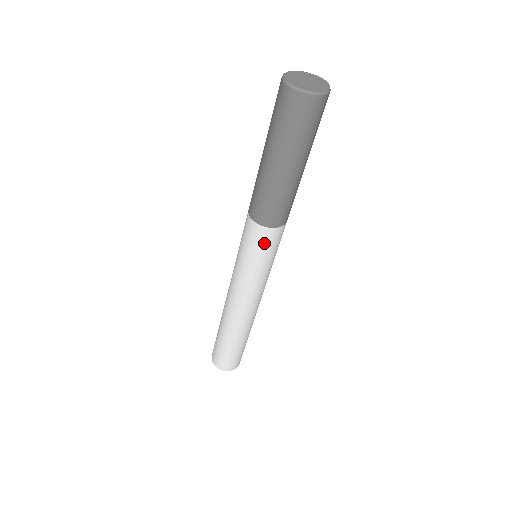
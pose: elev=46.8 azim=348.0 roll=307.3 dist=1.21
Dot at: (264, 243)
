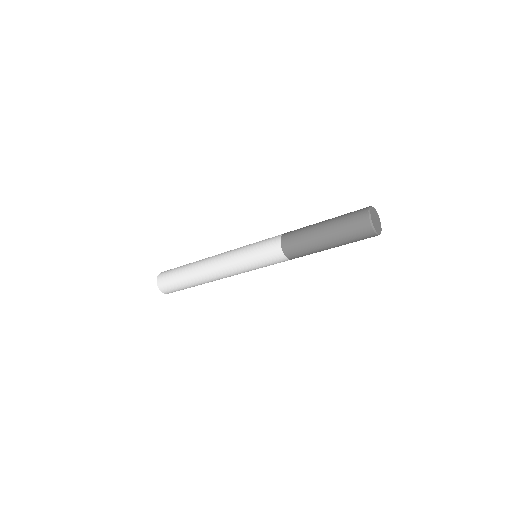
Dot at: (275, 261)
